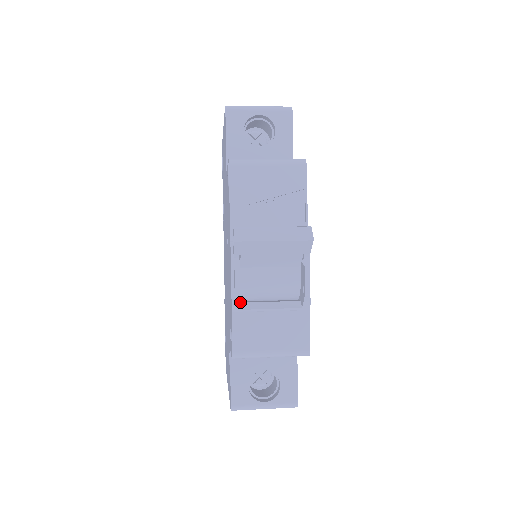
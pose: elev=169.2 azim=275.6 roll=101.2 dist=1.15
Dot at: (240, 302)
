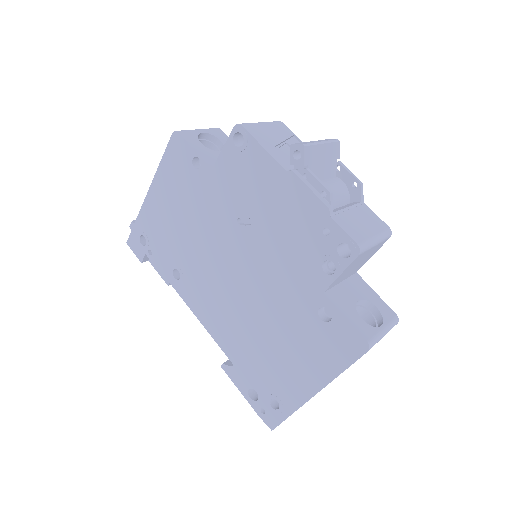
Dot at: occluded
